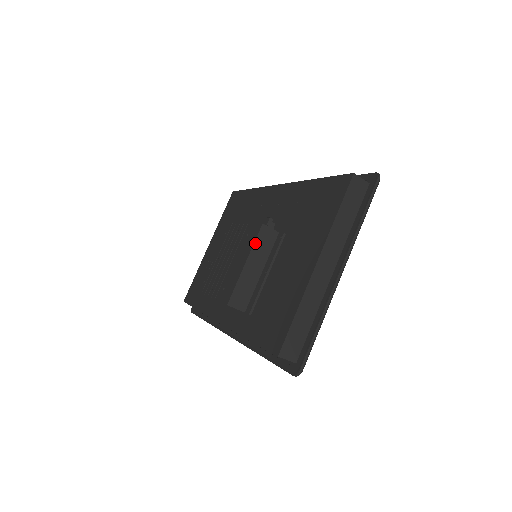
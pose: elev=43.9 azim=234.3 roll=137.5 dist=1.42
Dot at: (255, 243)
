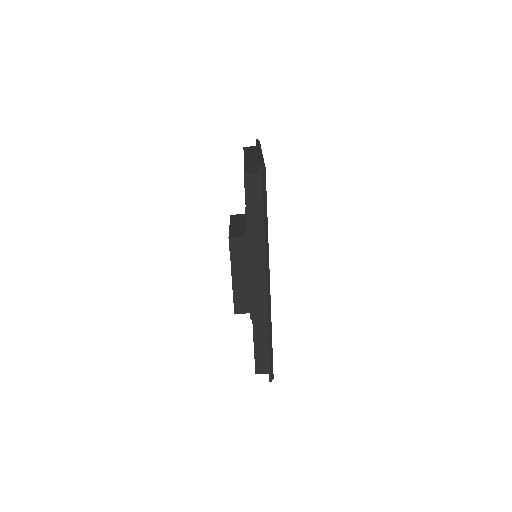
Dot at: (231, 220)
